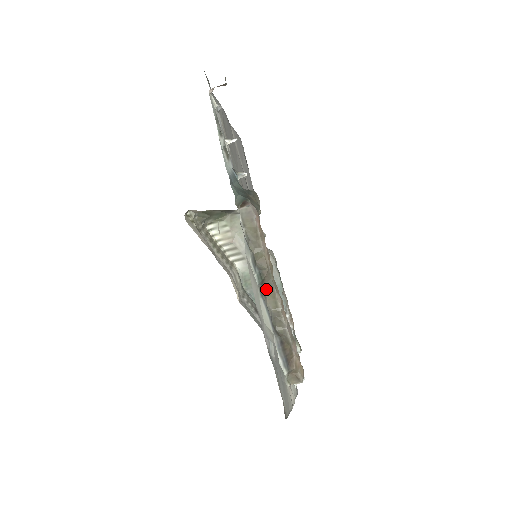
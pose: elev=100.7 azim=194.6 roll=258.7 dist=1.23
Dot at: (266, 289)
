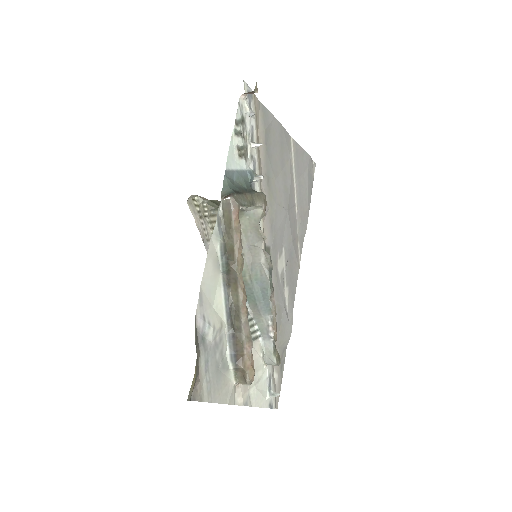
Dot at: (231, 280)
